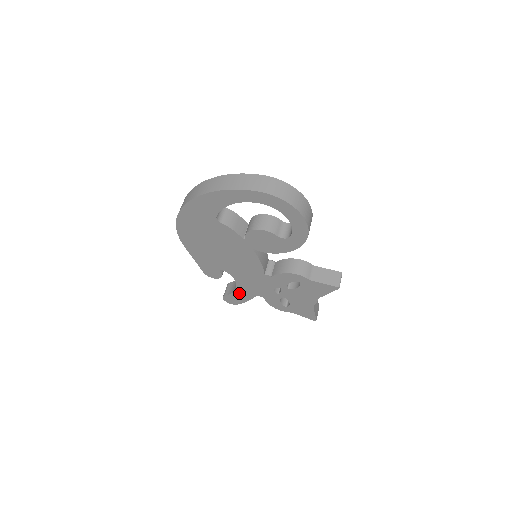
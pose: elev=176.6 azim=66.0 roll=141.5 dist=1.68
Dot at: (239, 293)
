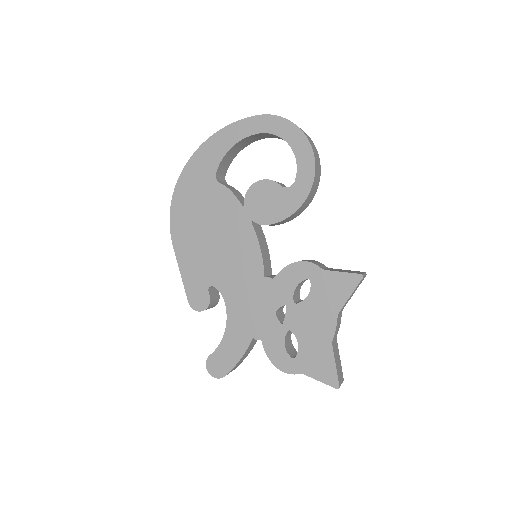
Dot at: (229, 341)
